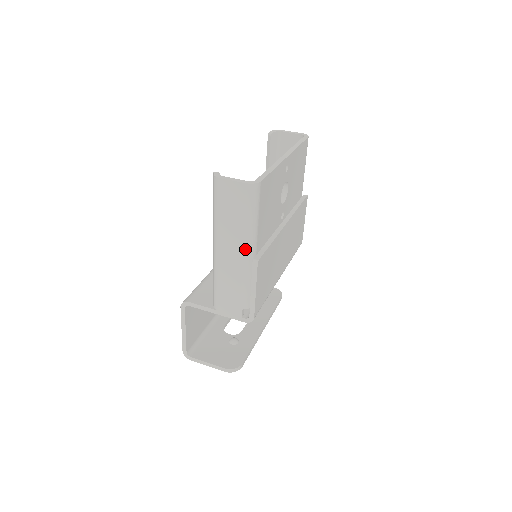
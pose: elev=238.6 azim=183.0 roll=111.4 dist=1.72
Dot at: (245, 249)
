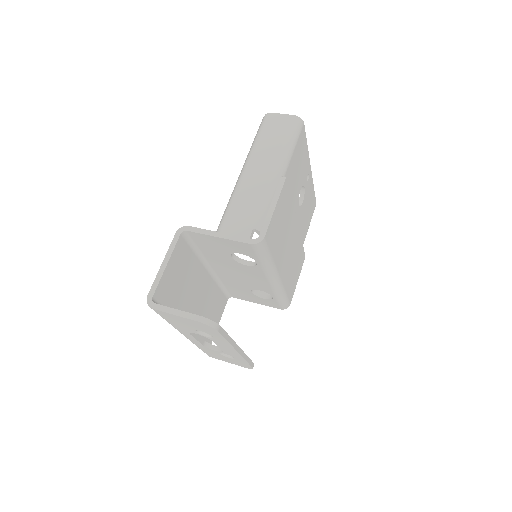
Dot at: (276, 166)
